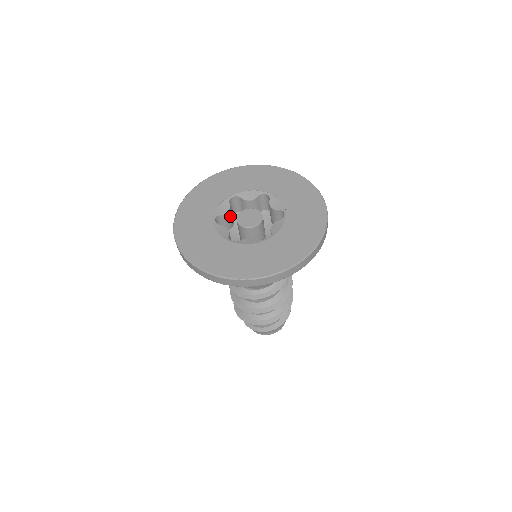
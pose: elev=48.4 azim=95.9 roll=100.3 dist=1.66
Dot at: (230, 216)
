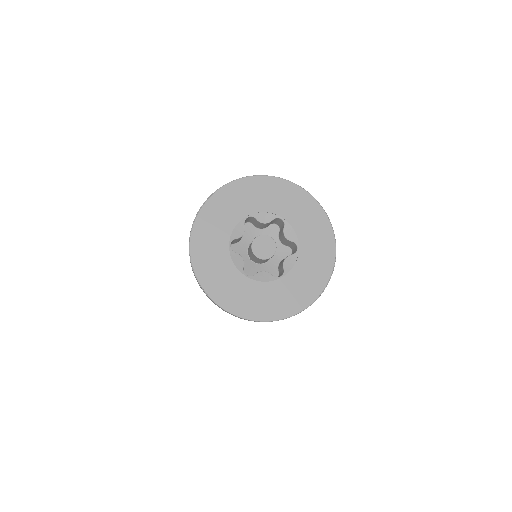
Dot at: occluded
